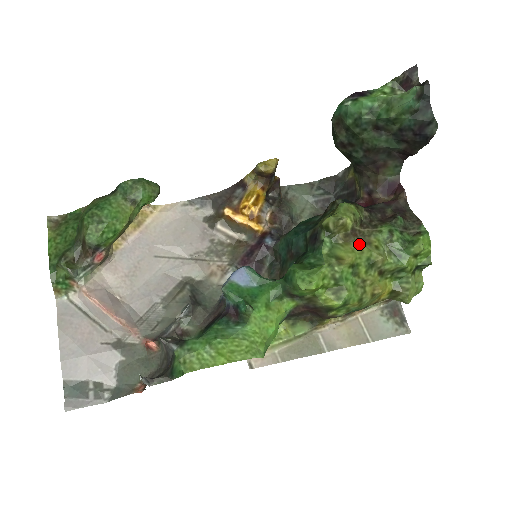
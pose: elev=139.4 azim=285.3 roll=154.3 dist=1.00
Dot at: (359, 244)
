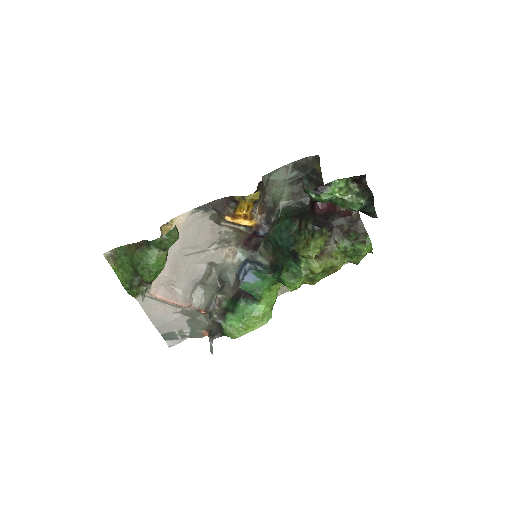
Dot at: (324, 261)
